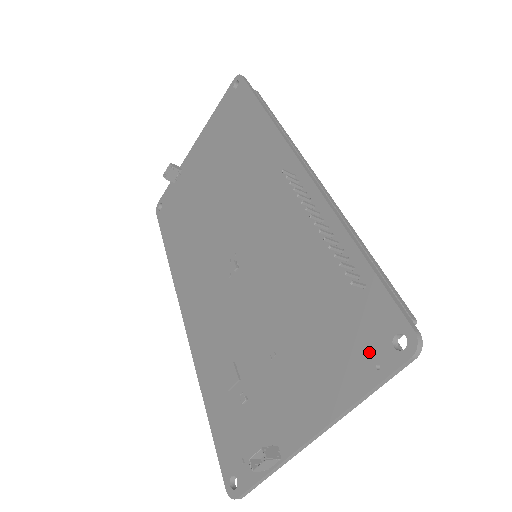
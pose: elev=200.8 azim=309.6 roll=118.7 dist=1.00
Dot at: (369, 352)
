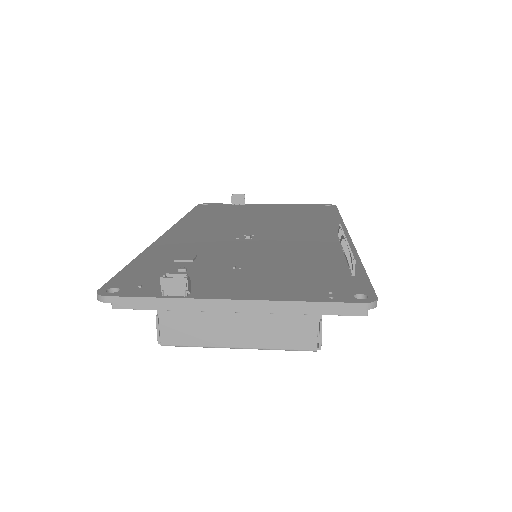
Dot at: (330, 291)
